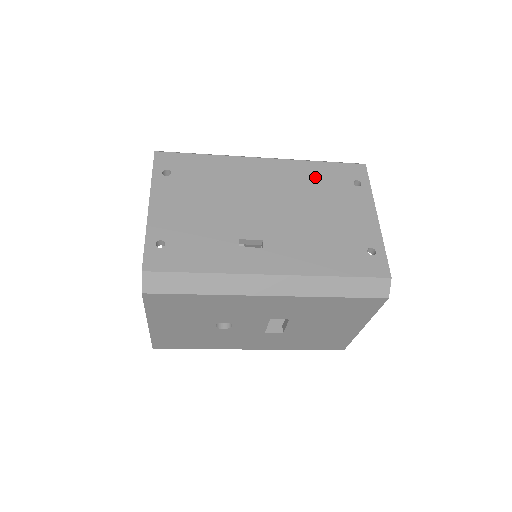
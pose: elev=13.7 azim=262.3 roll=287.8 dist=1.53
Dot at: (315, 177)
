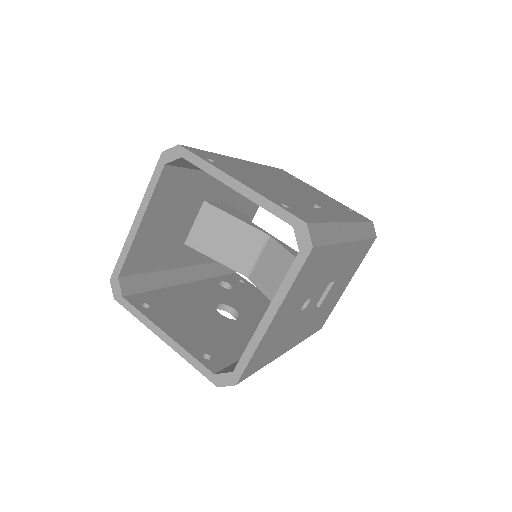
Dot at: (277, 173)
